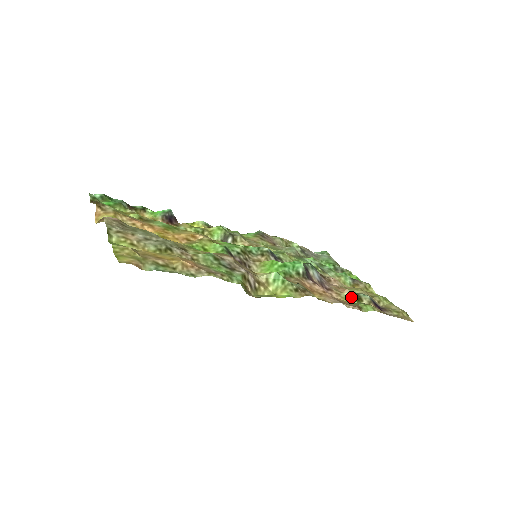
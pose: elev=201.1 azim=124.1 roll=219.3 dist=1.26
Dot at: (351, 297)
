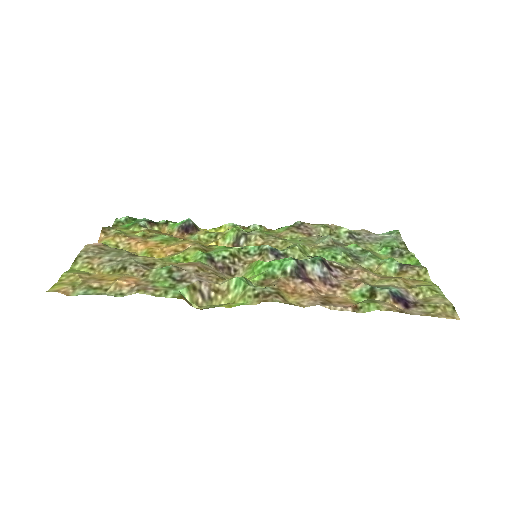
Dot at: (362, 293)
